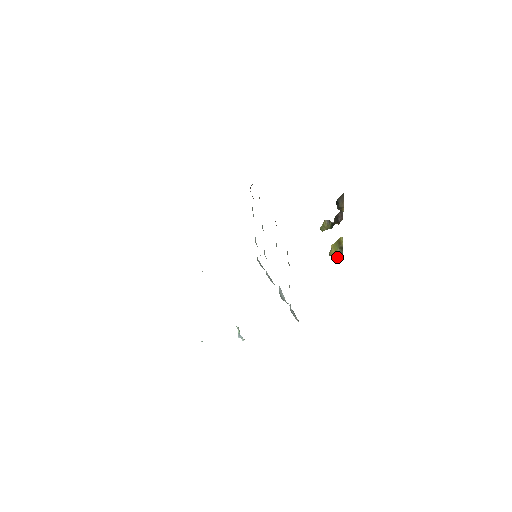
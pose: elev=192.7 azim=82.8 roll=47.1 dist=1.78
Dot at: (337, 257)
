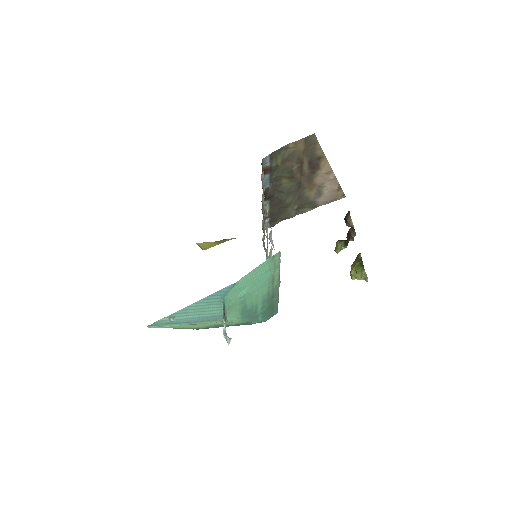
Dot at: (356, 268)
